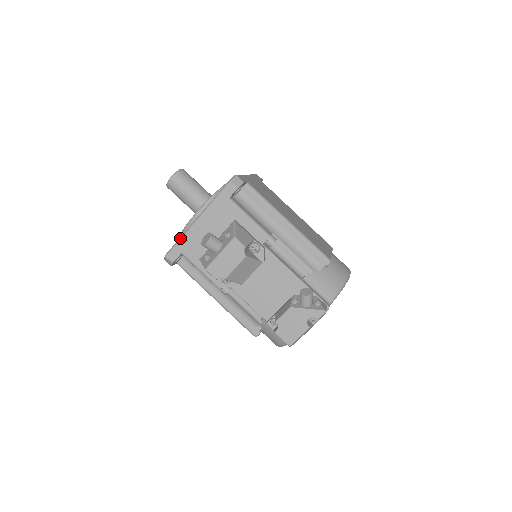
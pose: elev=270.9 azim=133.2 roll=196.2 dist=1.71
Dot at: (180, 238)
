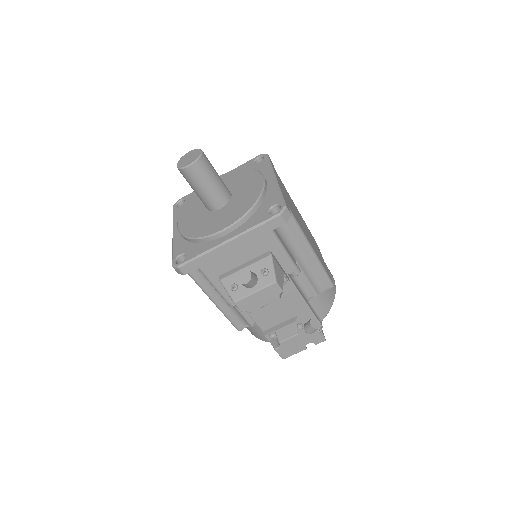
Dot at: (202, 254)
